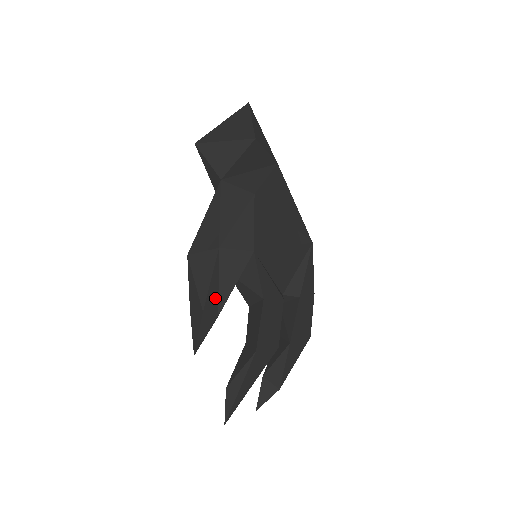
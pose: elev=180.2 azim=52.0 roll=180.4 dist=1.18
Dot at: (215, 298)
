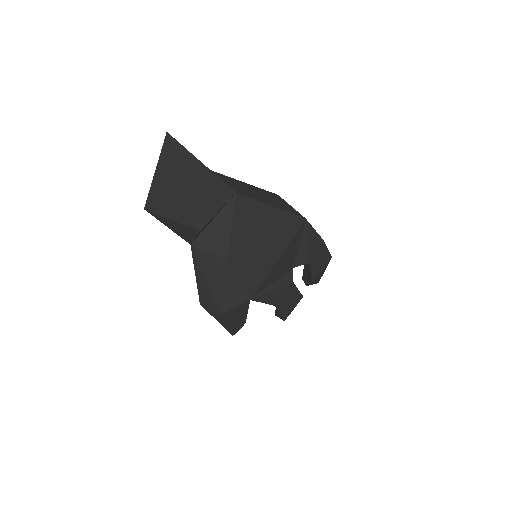
Dot at: (237, 323)
